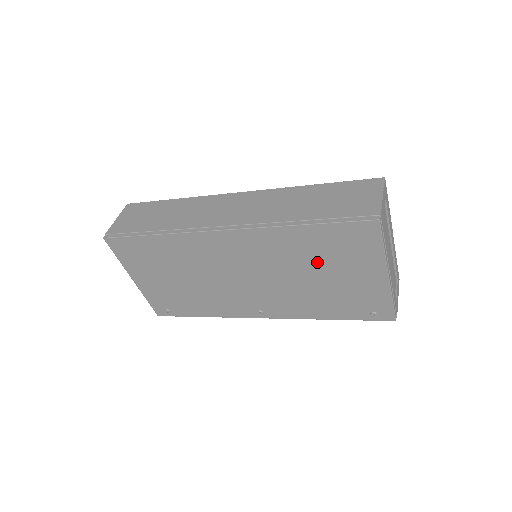
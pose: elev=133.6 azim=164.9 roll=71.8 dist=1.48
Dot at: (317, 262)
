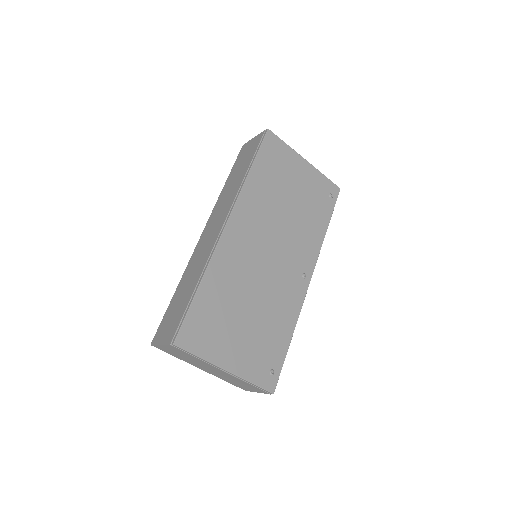
Dot at: (280, 189)
